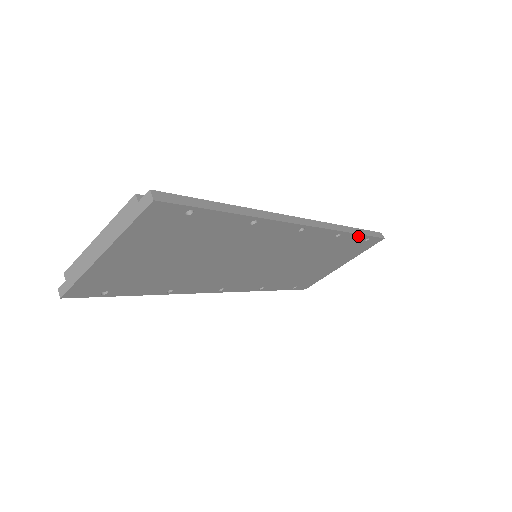
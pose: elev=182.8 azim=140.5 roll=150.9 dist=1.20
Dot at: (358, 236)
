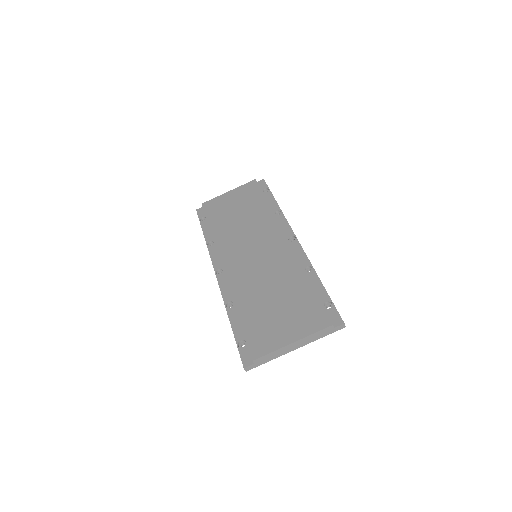
Dot at: occluded
